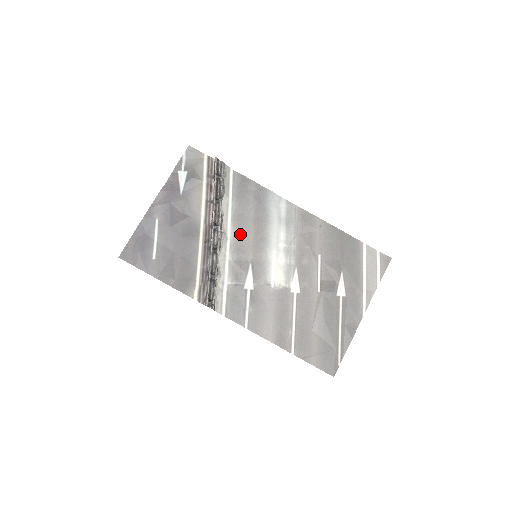
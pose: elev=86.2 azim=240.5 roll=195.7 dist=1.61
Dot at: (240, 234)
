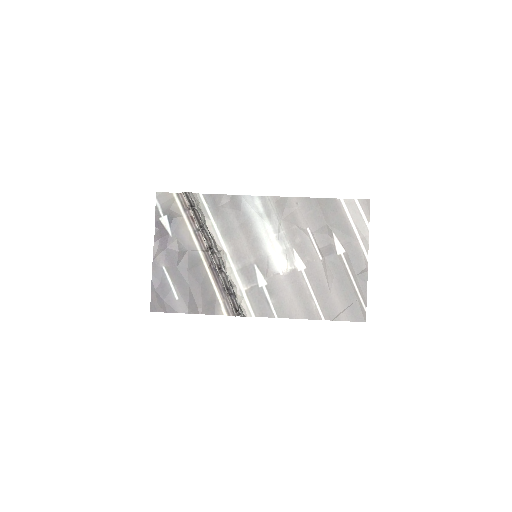
Dot at: (234, 245)
